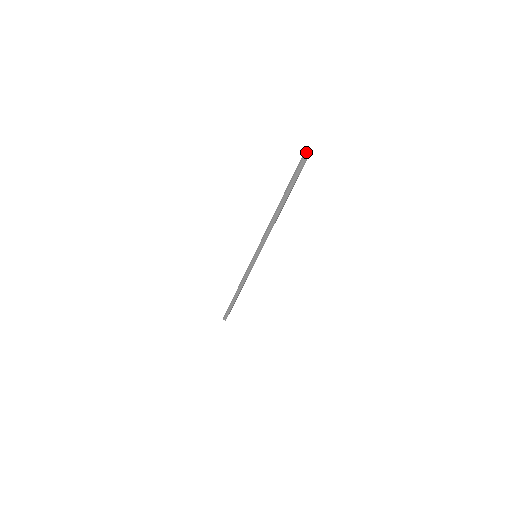
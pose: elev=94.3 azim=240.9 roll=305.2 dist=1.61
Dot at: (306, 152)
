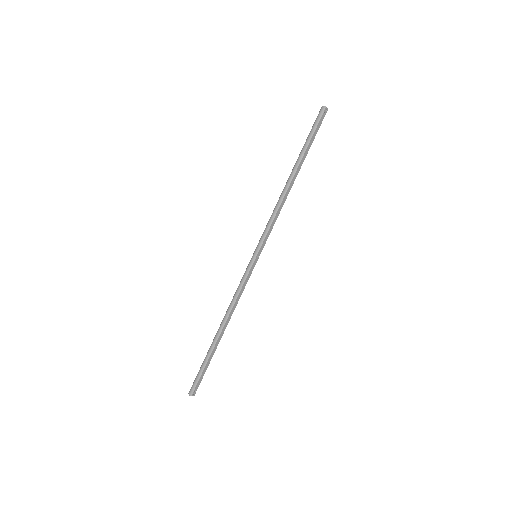
Dot at: (325, 107)
